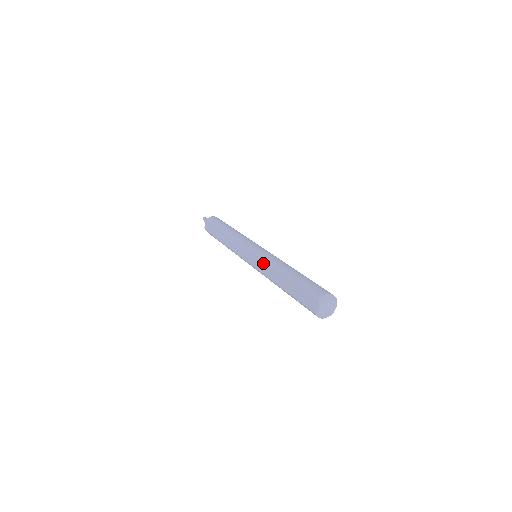
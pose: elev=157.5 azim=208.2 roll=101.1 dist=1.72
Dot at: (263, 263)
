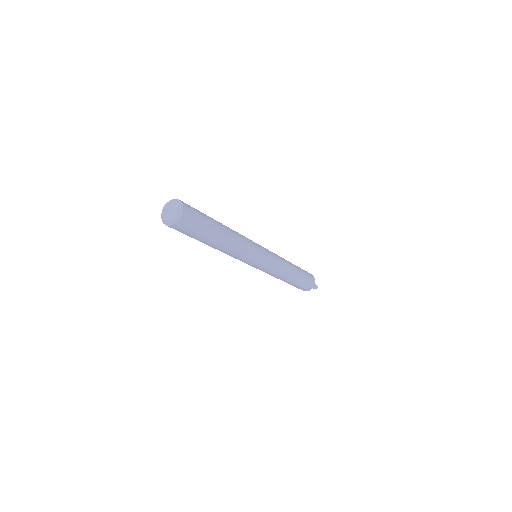
Dot at: occluded
